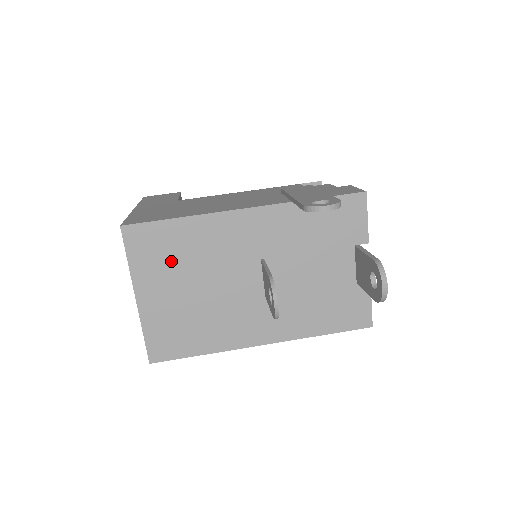
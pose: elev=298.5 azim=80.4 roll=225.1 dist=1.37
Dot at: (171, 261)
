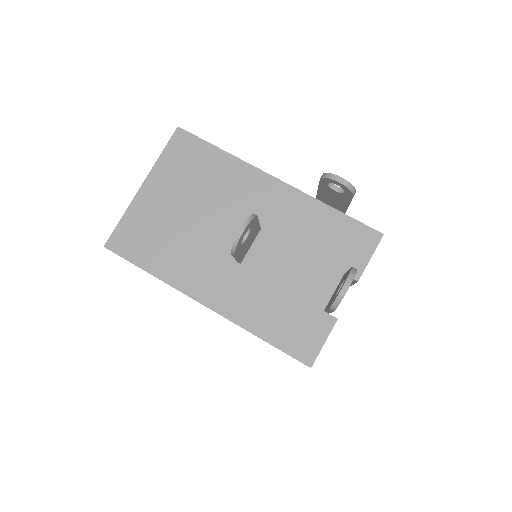
Dot at: (191, 177)
